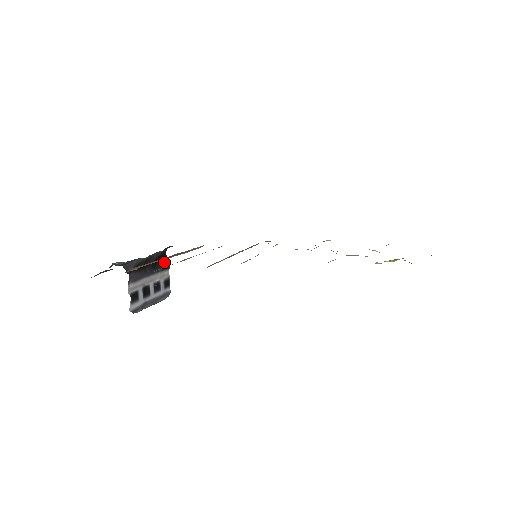
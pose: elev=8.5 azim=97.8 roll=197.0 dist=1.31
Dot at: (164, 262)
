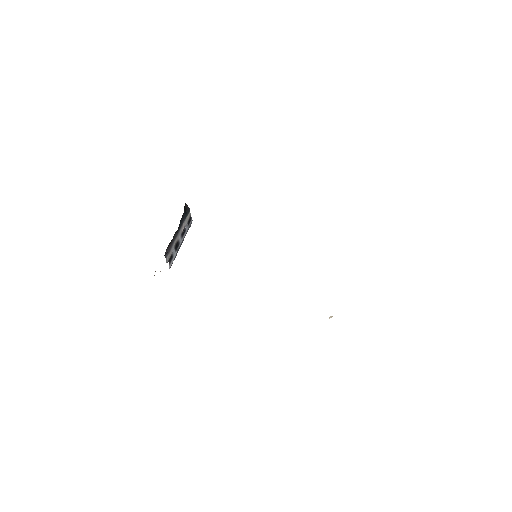
Dot at: (186, 212)
